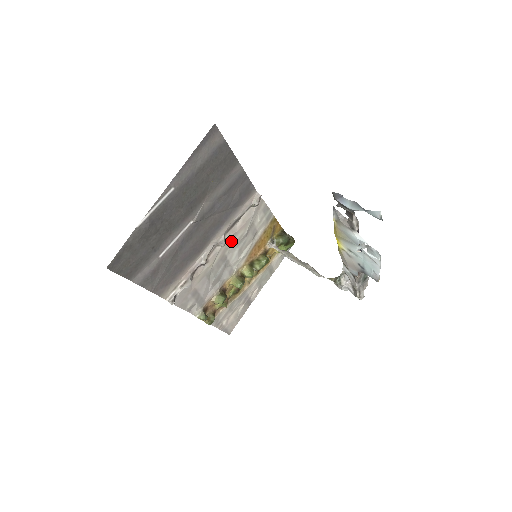
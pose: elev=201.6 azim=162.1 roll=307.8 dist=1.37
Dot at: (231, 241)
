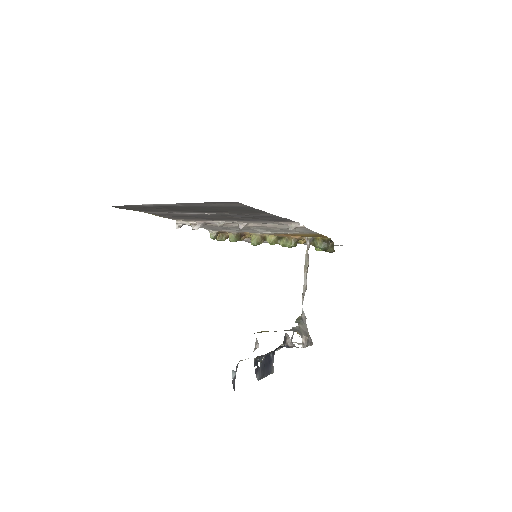
Dot at: (256, 226)
